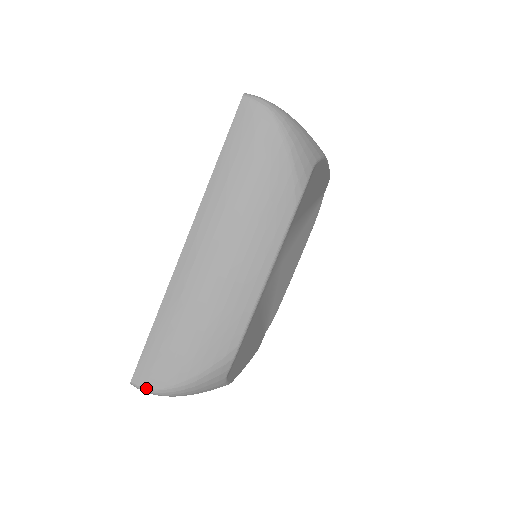
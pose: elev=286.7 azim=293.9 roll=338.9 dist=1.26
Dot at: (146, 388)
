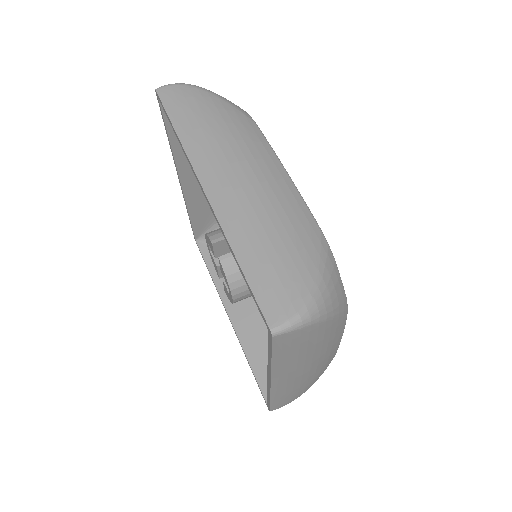
Dot at: (289, 319)
